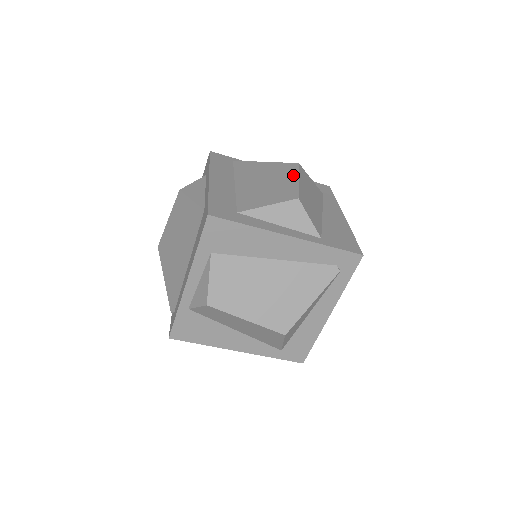
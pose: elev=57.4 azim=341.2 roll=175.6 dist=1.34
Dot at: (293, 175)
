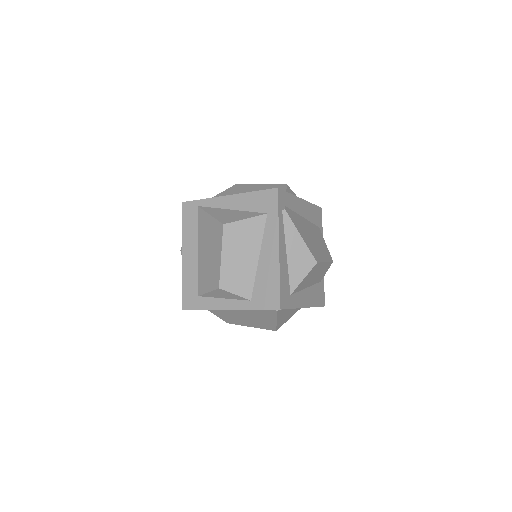
Dot at: (219, 248)
